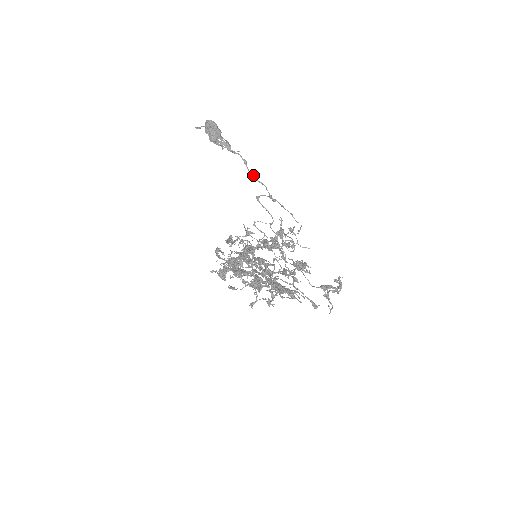
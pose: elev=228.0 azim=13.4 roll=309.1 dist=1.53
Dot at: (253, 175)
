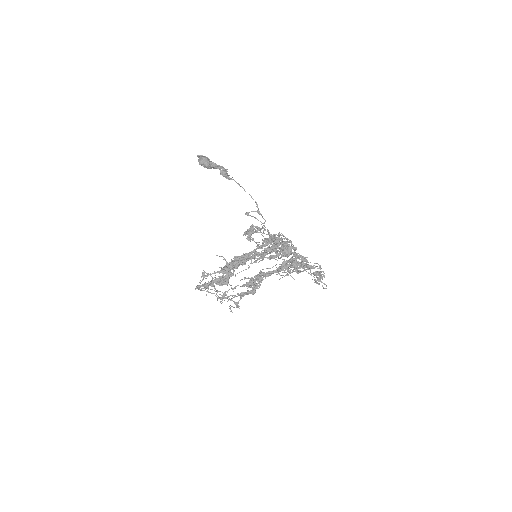
Dot at: occluded
